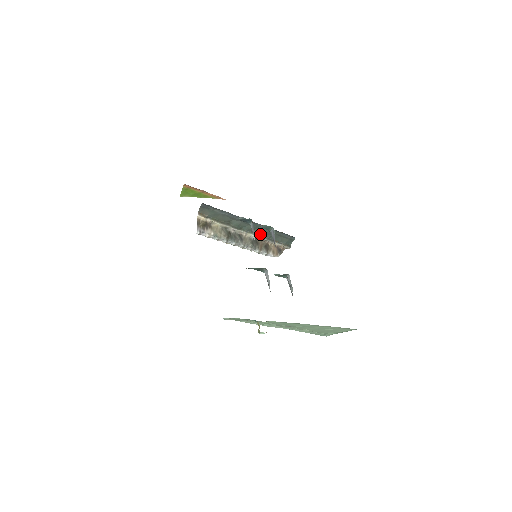
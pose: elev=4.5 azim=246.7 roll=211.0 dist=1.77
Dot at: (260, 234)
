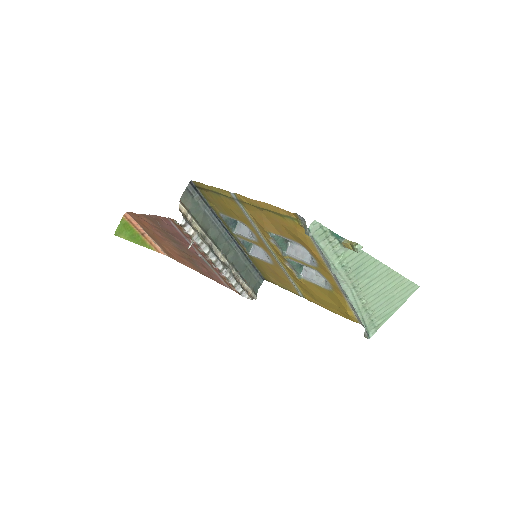
Dot at: (232, 264)
